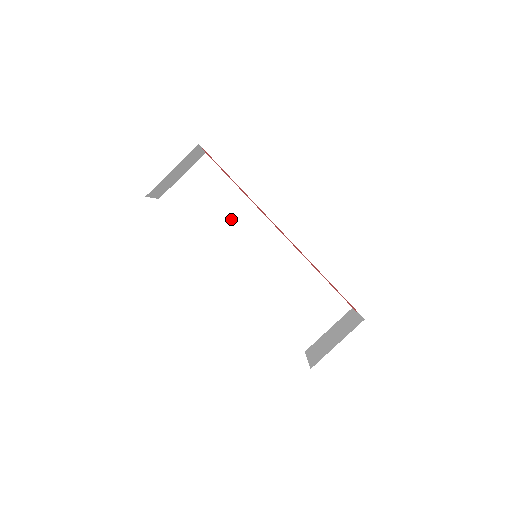
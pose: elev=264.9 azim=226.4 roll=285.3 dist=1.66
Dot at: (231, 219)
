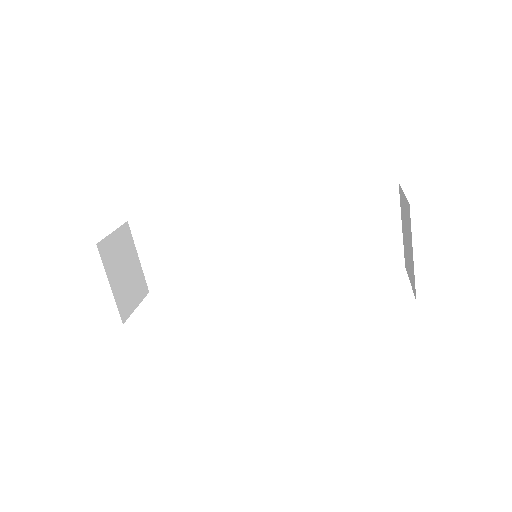
Dot at: (209, 242)
